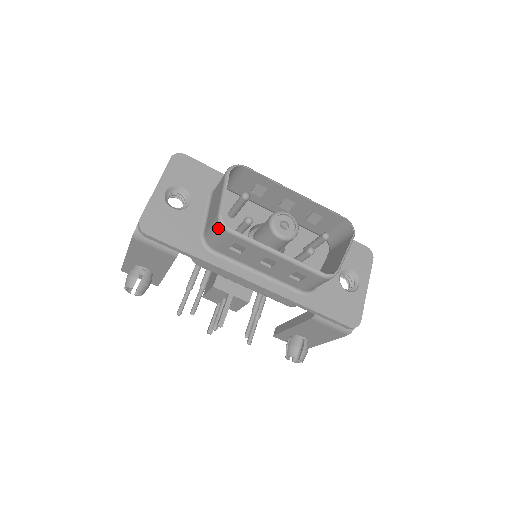
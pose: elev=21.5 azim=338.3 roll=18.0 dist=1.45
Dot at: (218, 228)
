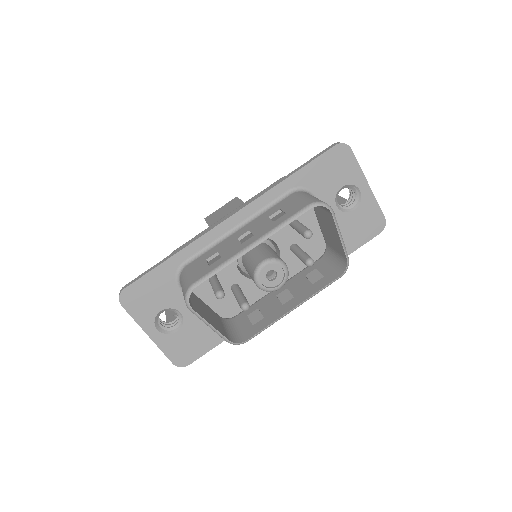
Dot at: occluded
